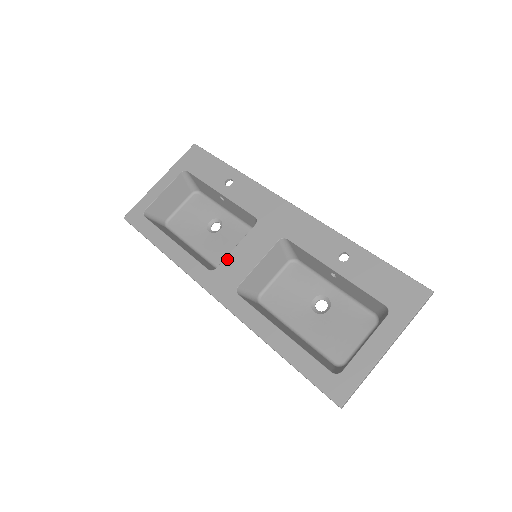
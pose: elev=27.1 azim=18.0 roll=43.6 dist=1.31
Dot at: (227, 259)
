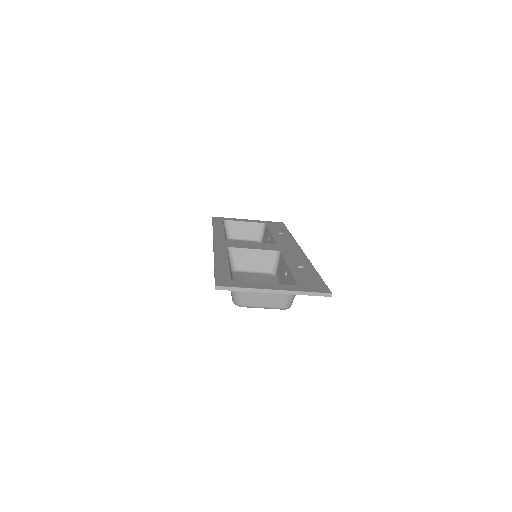
Dot at: (240, 241)
